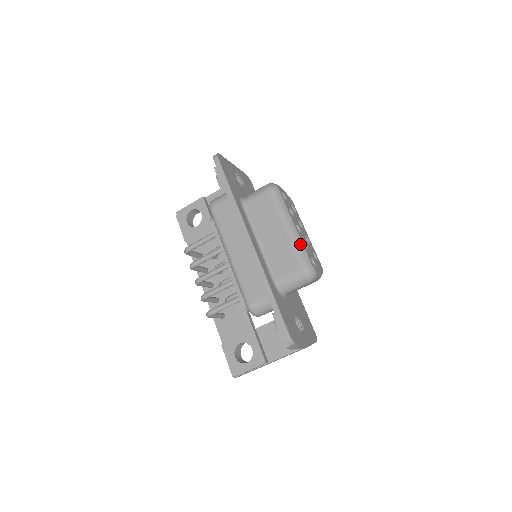
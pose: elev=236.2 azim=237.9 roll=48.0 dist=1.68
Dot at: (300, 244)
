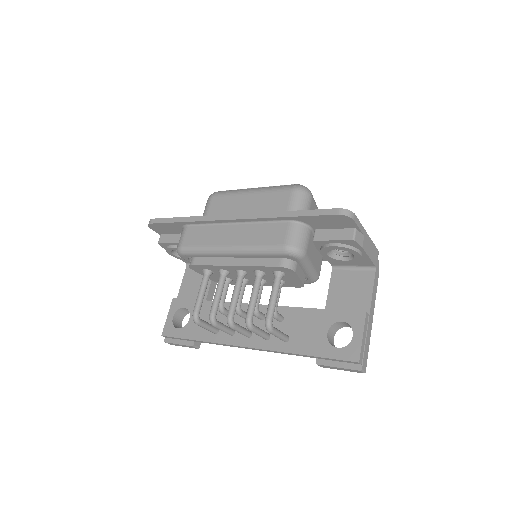
Dot at: (272, 187)
